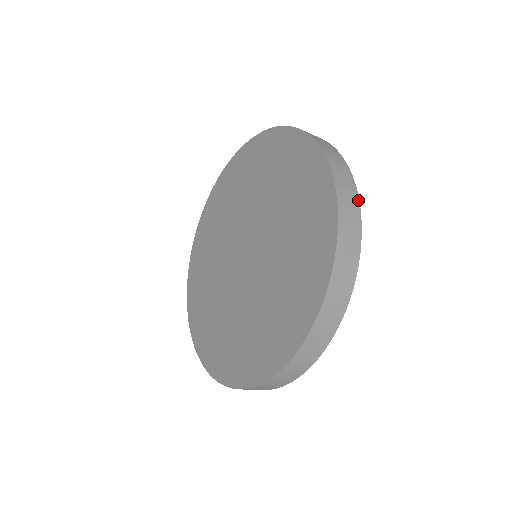
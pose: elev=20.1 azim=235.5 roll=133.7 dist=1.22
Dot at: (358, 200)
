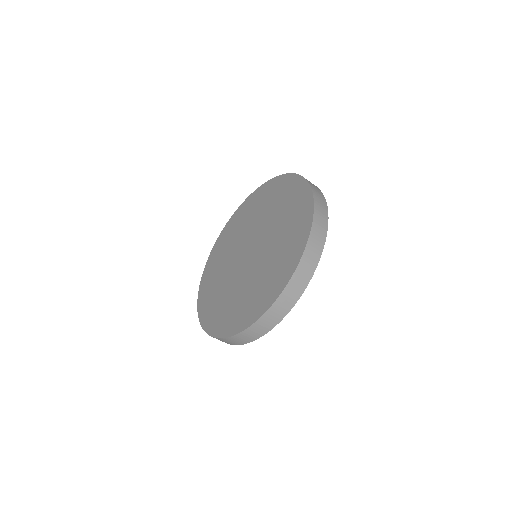
Dot at: occluded
